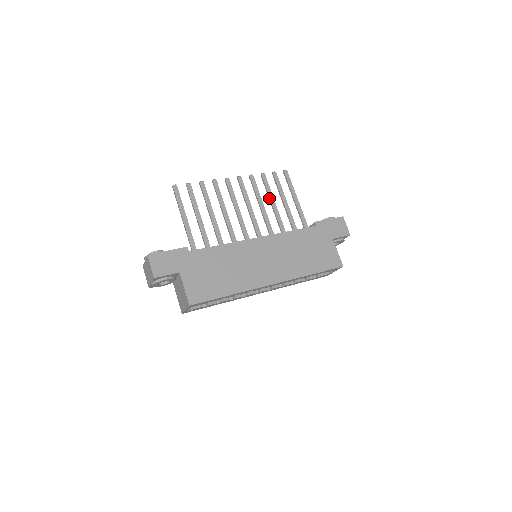
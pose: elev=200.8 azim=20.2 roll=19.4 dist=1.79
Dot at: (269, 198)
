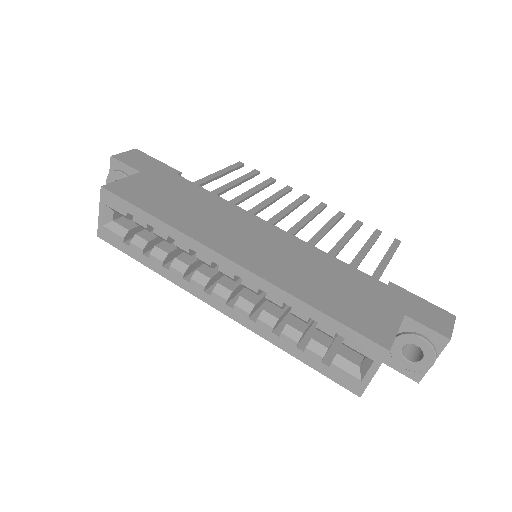
Dot at: (344, 235)
